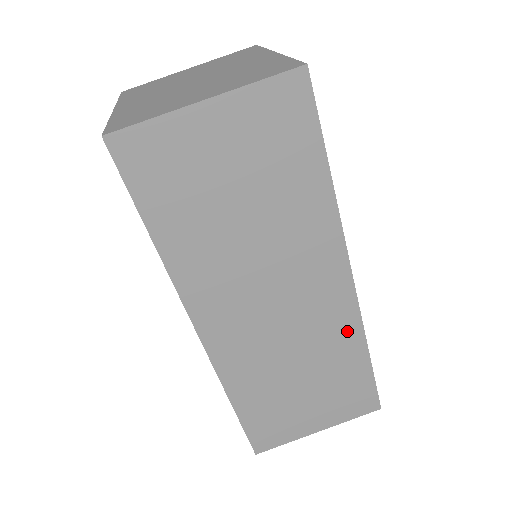
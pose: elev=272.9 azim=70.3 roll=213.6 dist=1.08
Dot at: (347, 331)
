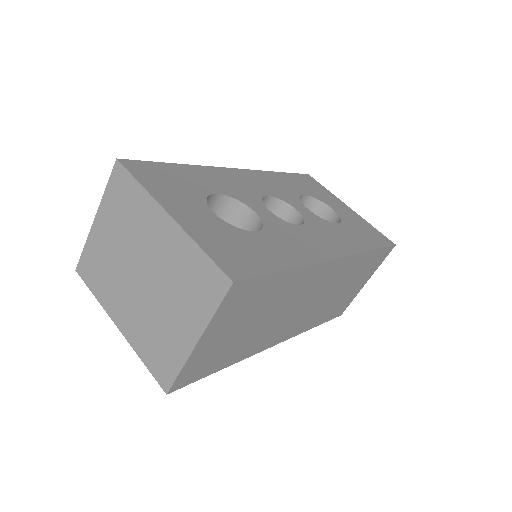
Dot at: (352, 263)
